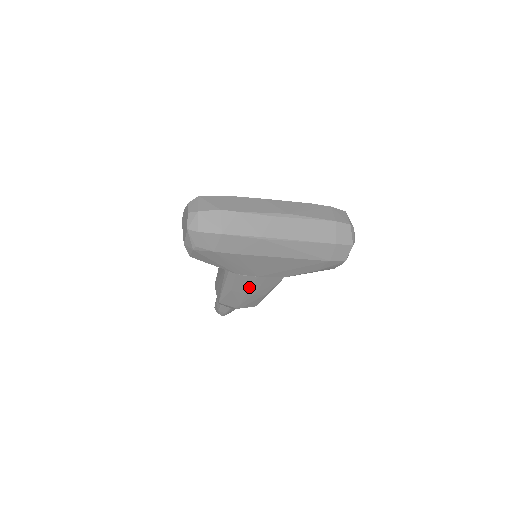
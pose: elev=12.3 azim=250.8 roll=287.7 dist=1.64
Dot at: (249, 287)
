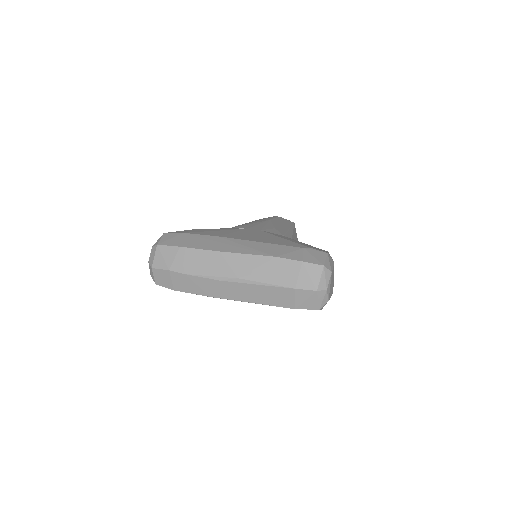
Dot at: occluded
